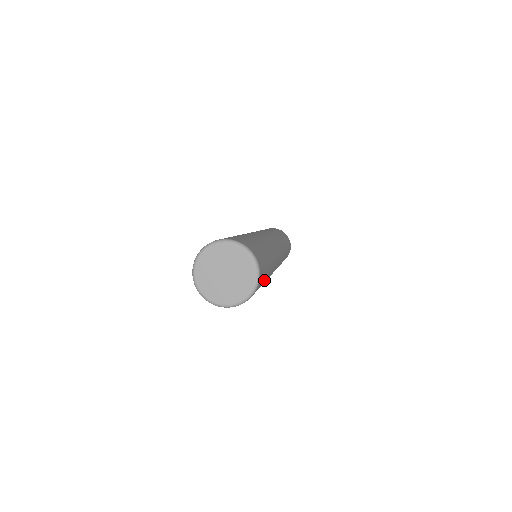
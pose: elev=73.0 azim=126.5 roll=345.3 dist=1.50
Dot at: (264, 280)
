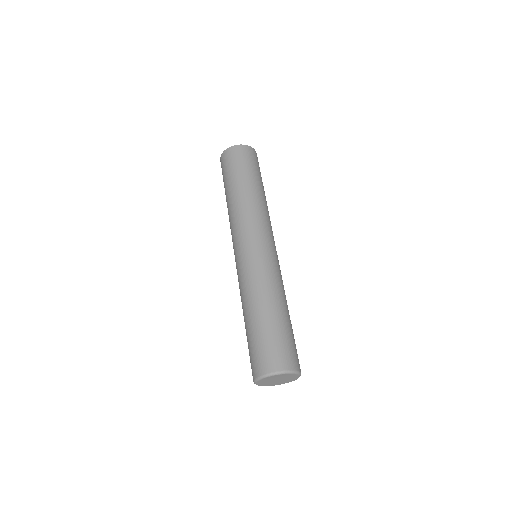
Dot at: (292, 333)
